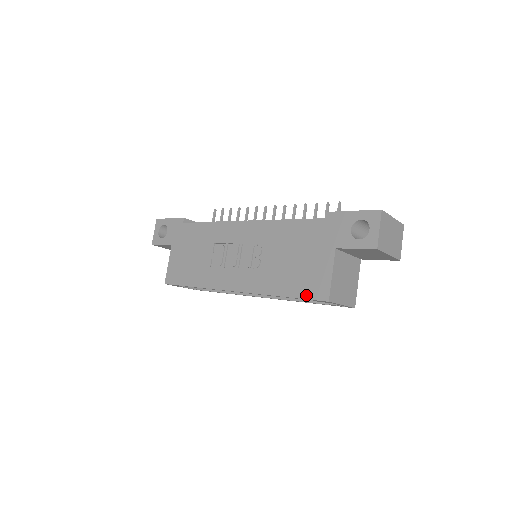
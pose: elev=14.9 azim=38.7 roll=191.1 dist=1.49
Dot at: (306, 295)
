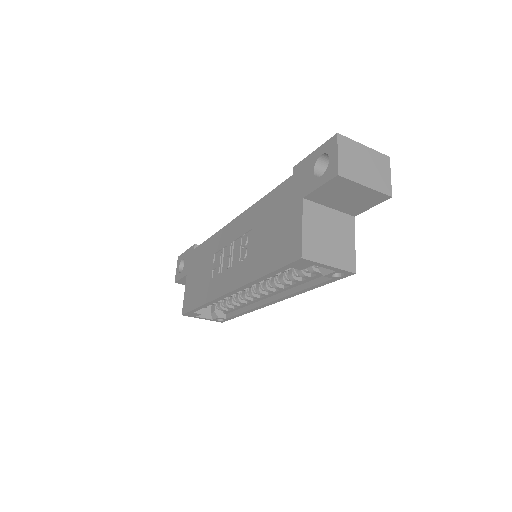
Dot at: (282, 262)
